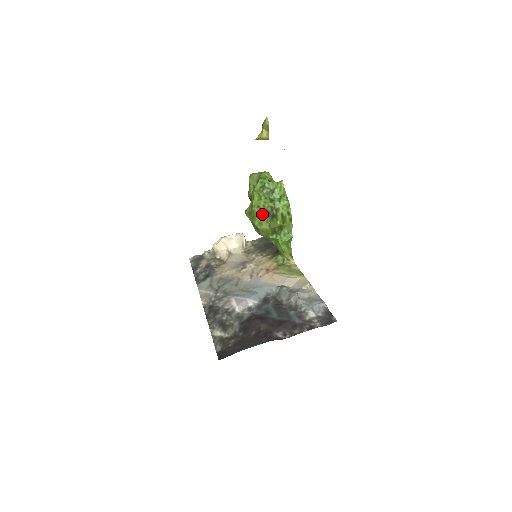
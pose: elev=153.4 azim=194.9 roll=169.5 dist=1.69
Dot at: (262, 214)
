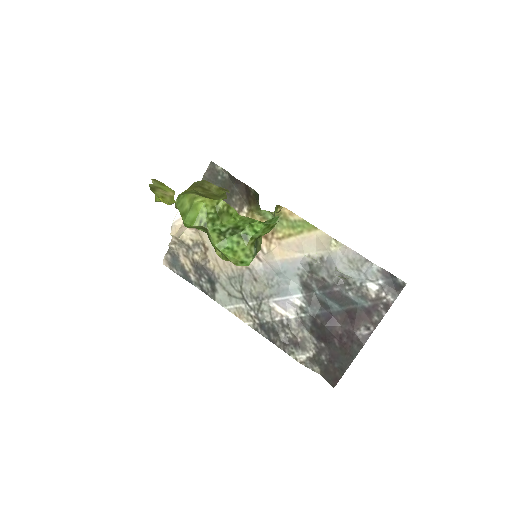
Dot at: (251, 261)
